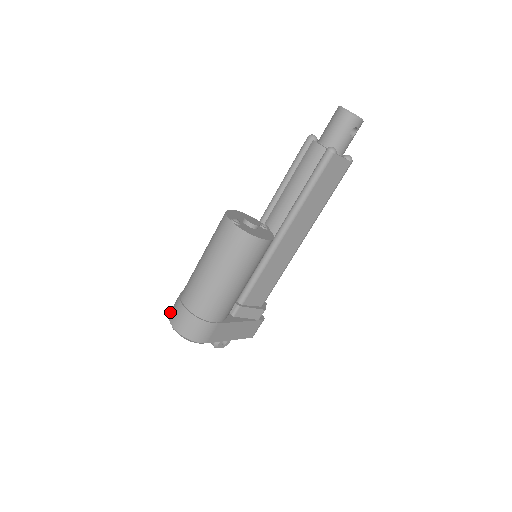
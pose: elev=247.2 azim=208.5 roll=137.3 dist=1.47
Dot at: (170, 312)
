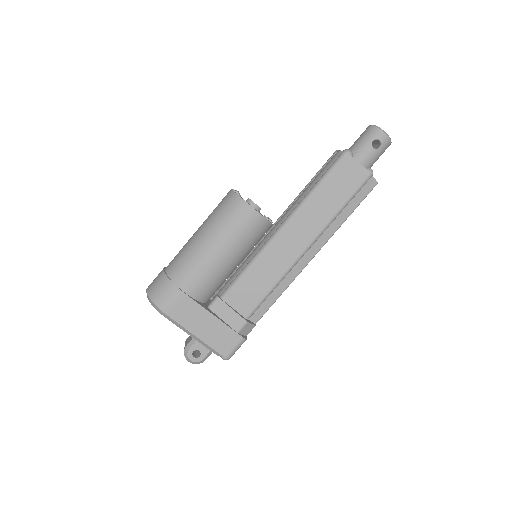
Dot at: occluded
